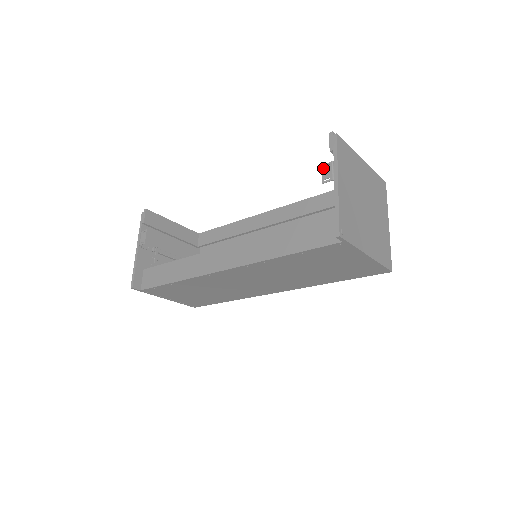
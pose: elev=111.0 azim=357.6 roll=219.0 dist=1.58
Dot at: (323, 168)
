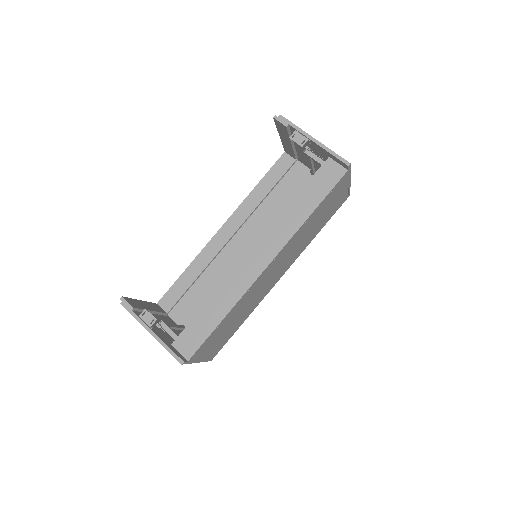
Dot at: (292, 138)
